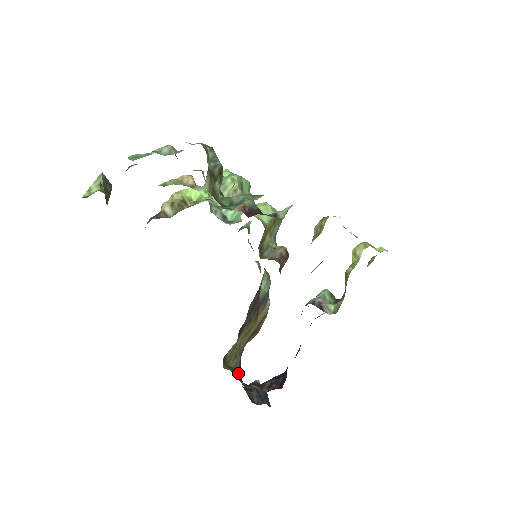
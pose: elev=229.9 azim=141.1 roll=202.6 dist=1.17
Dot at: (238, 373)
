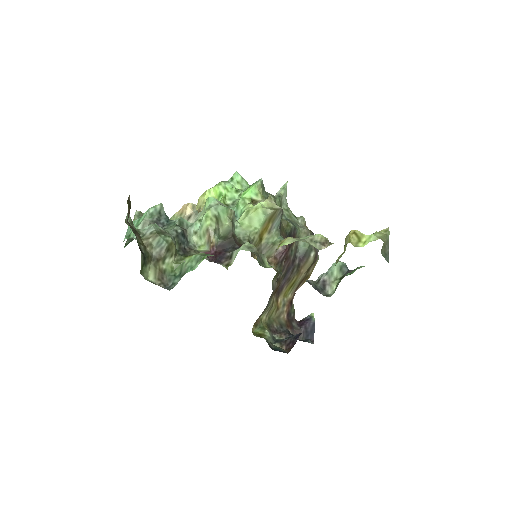
Dot at: (286, 317)
